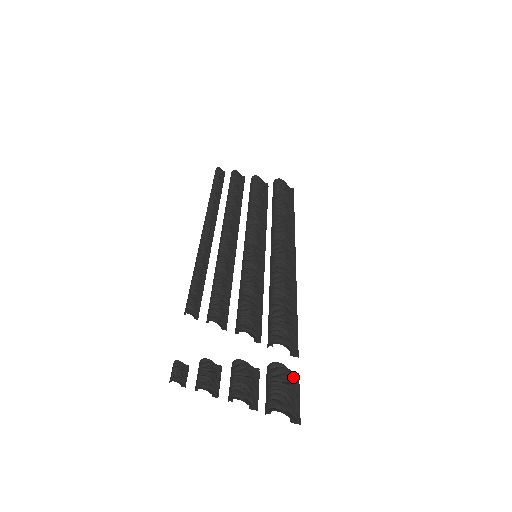
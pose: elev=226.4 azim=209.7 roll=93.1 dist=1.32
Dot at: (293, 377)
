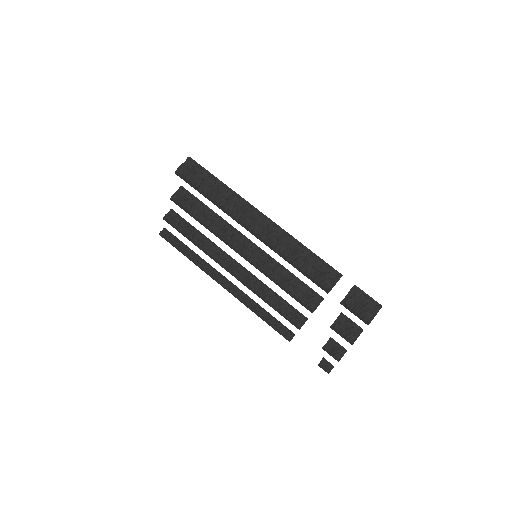
Dot at: (354, 291)
